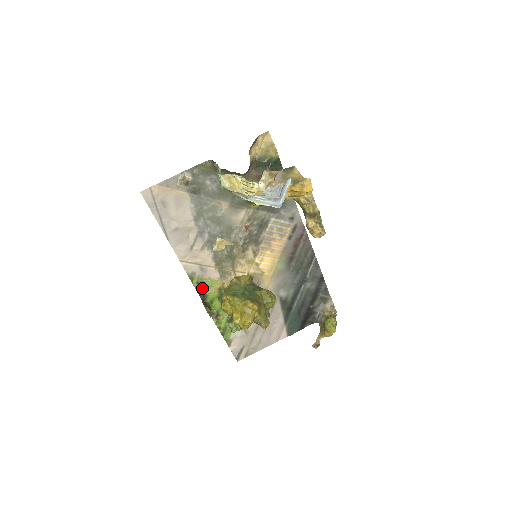
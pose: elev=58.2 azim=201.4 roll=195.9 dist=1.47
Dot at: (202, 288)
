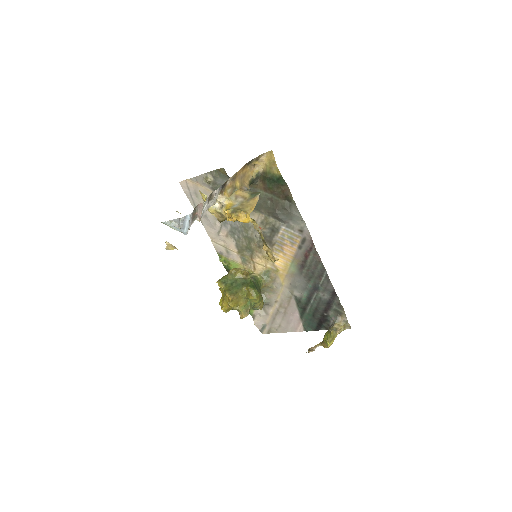
Dot at: (228, 266)
